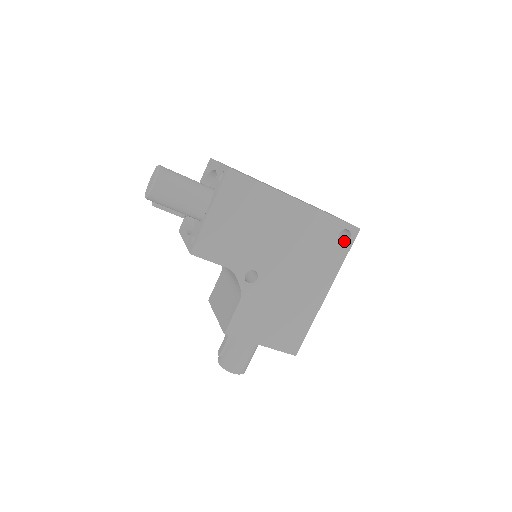
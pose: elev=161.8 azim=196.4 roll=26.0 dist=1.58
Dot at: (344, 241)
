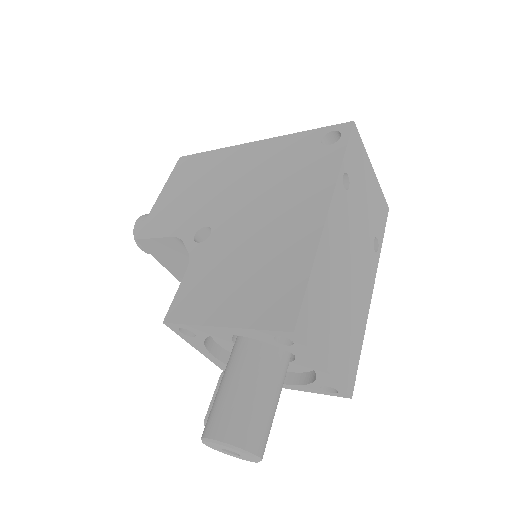
Dot at: (335, 145)
